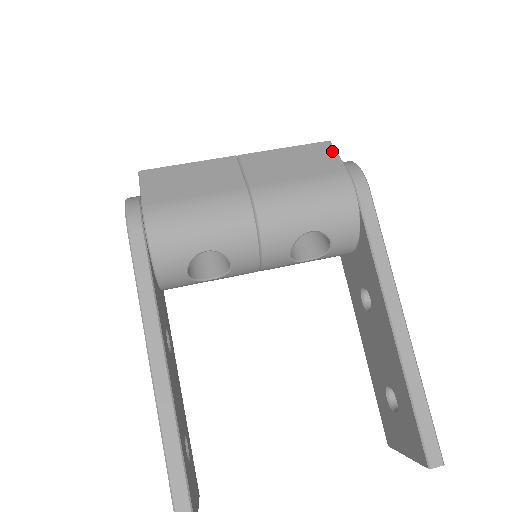
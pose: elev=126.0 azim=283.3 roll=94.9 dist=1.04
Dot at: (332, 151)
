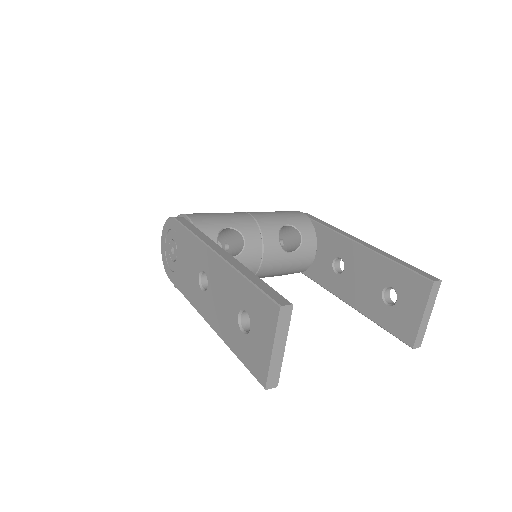
Dot at: occluded
